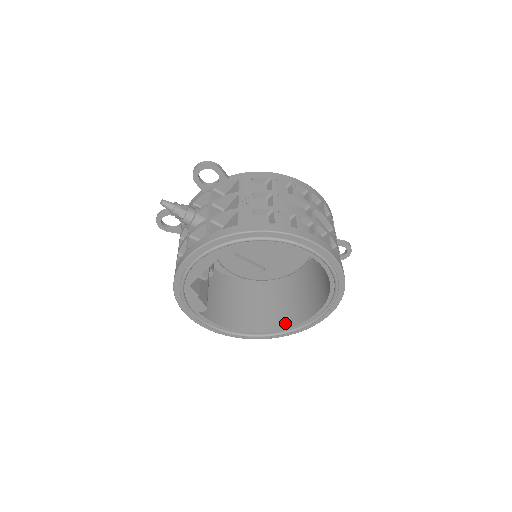
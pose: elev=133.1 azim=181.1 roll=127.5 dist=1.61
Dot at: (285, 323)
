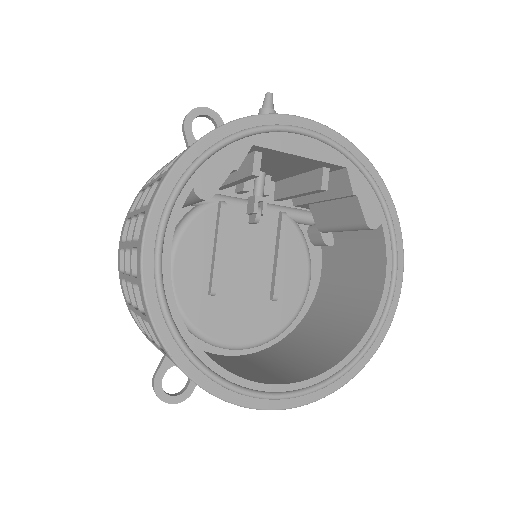
Dot at: occluded
